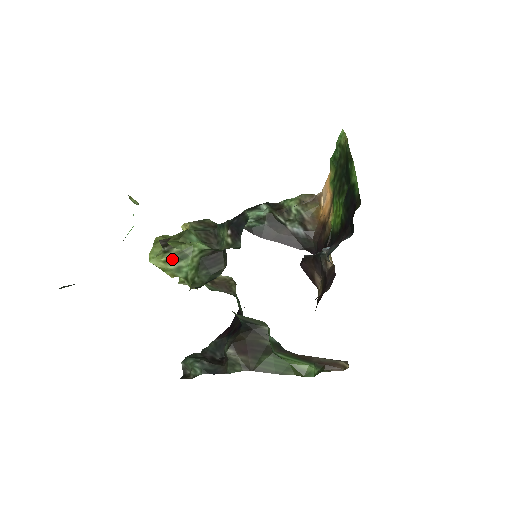
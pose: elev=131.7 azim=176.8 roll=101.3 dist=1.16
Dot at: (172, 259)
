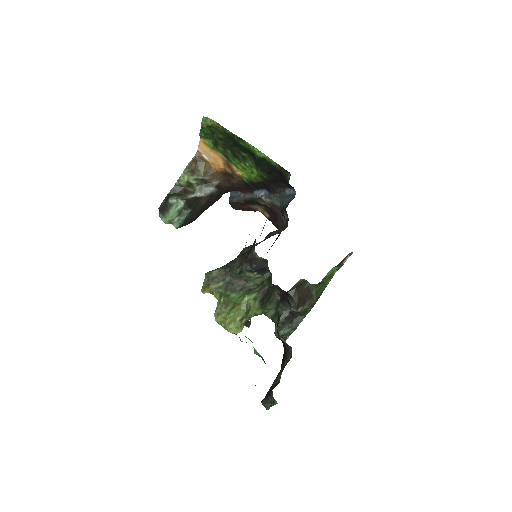
Dot at: occluded
